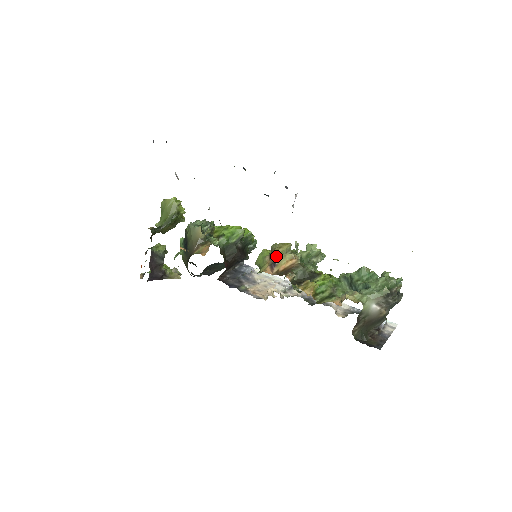
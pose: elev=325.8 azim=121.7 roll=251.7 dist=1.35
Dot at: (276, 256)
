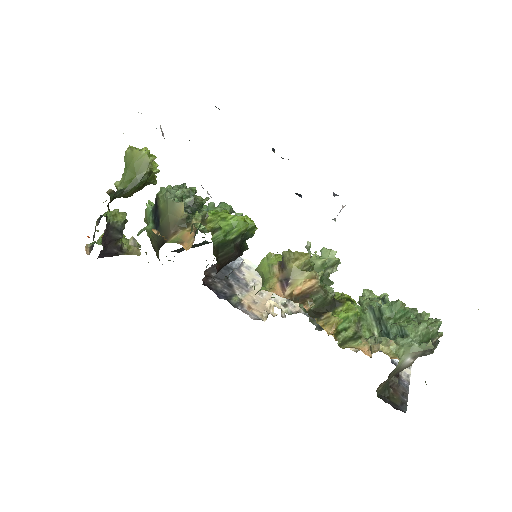
Dot at: (290, 271)
